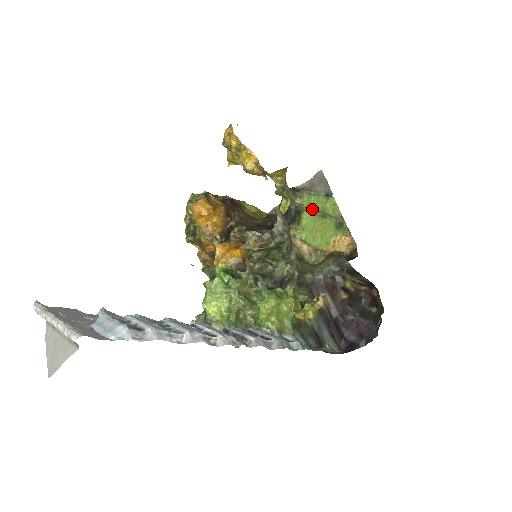
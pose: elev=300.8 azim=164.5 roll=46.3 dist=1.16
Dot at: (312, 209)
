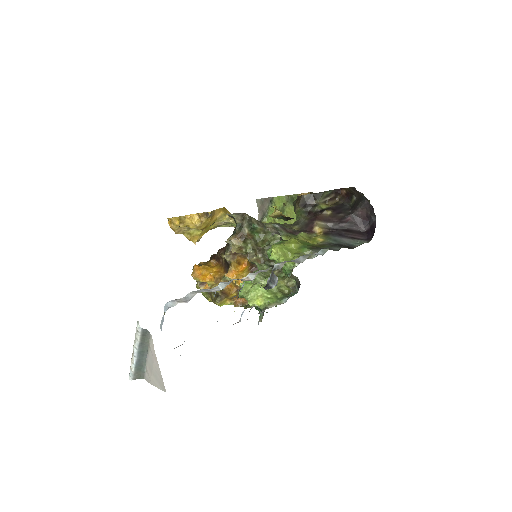
Dot at: (275, 219)
